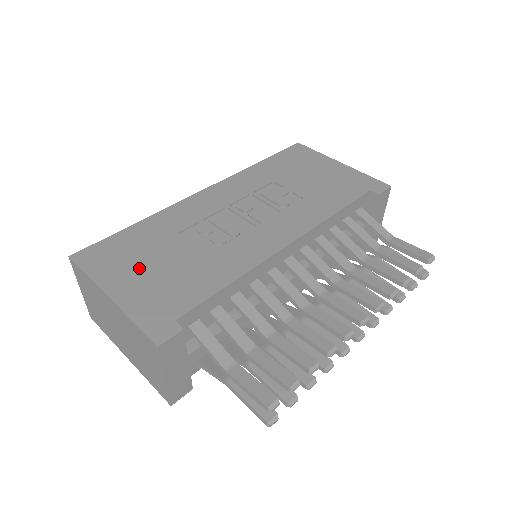
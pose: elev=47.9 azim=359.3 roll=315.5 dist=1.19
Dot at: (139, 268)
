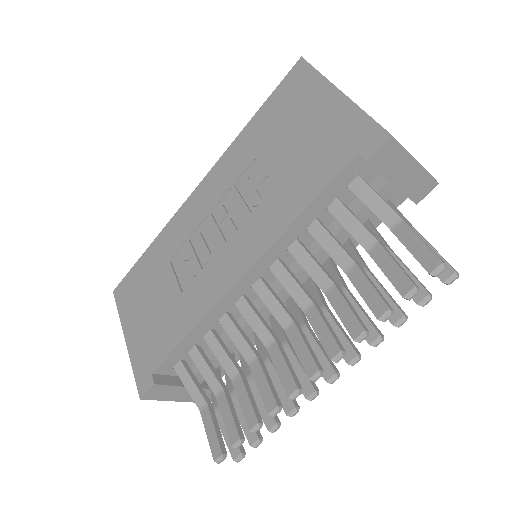
Dot at: (142, 308)
